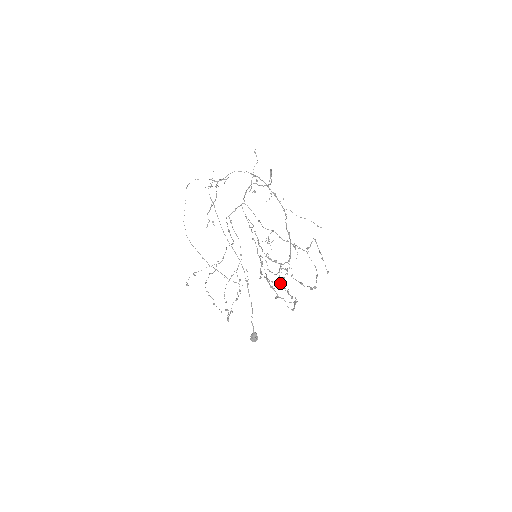
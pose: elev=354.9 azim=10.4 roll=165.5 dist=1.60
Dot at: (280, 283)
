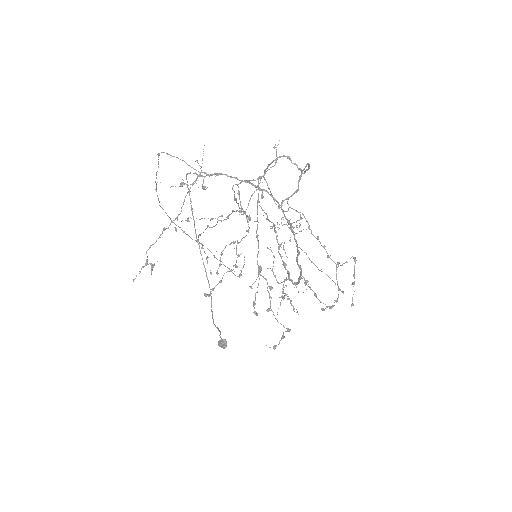
Dot at: occluded
